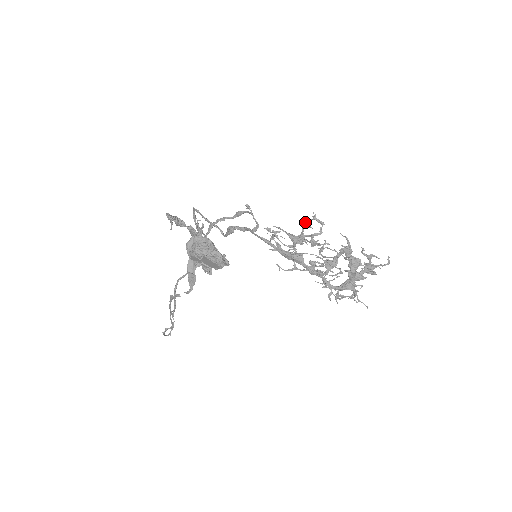
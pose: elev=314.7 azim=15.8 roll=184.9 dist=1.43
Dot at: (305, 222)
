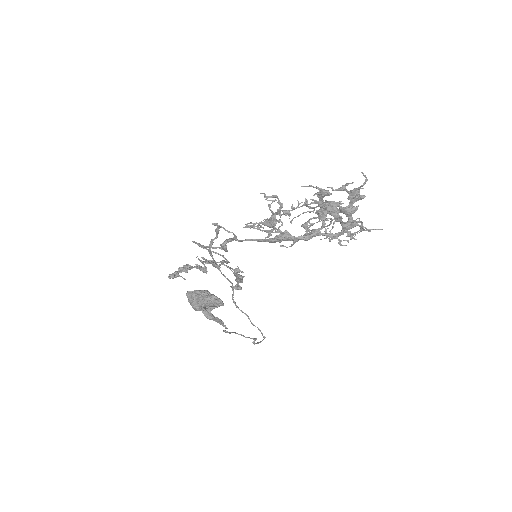
Dot at: (267, 200)
